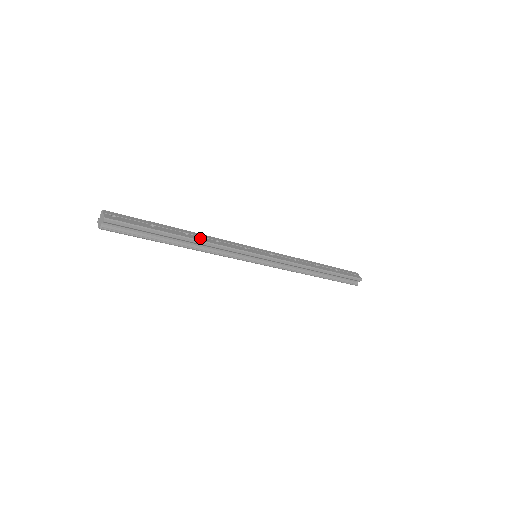
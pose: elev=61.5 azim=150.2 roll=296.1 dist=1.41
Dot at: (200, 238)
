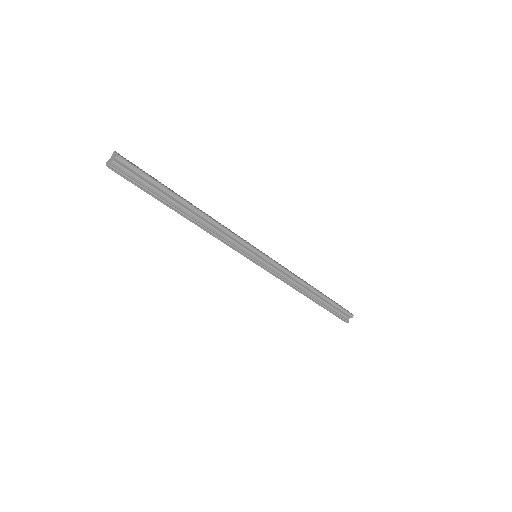
Dot at: (206, 214)
